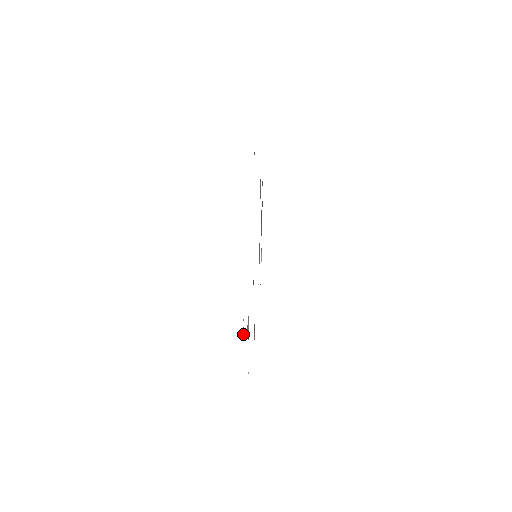
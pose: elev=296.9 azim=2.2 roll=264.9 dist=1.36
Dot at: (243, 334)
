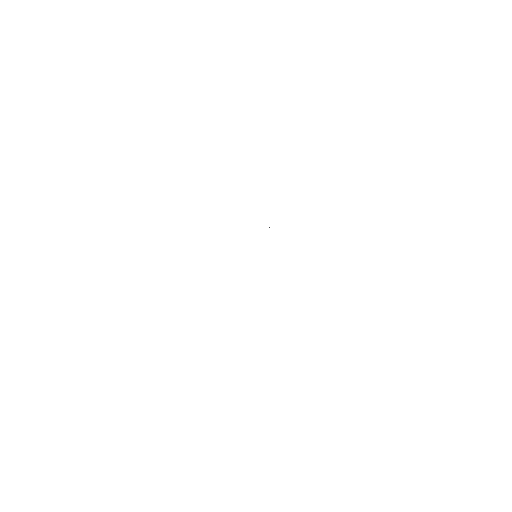
Dot at: occluded
